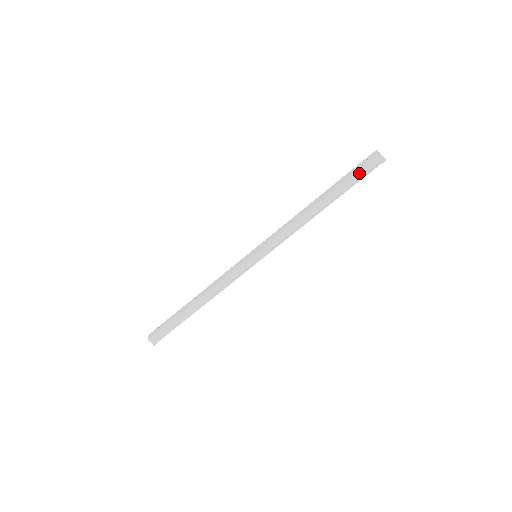
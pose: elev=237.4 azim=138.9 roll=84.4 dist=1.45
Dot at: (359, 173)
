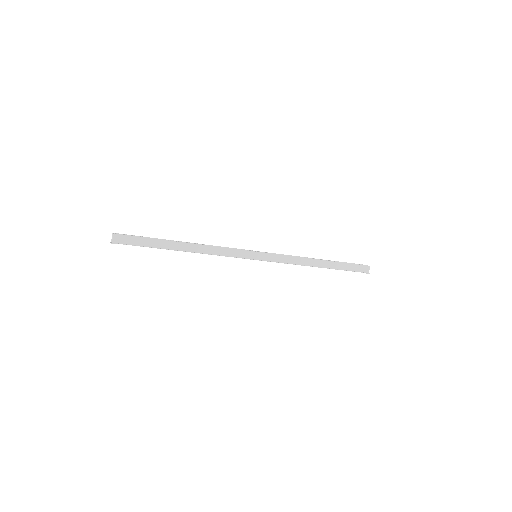
Dot at: (353, 266)
